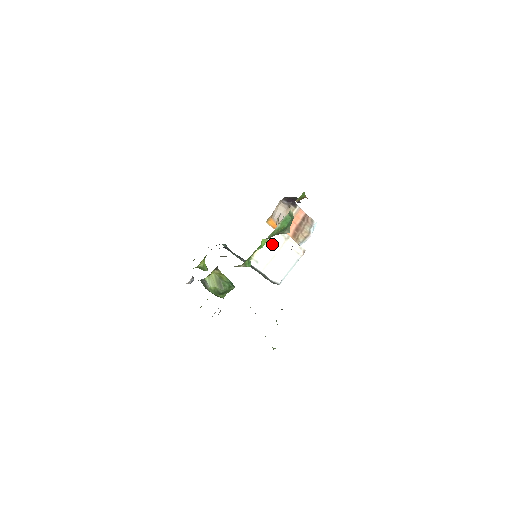
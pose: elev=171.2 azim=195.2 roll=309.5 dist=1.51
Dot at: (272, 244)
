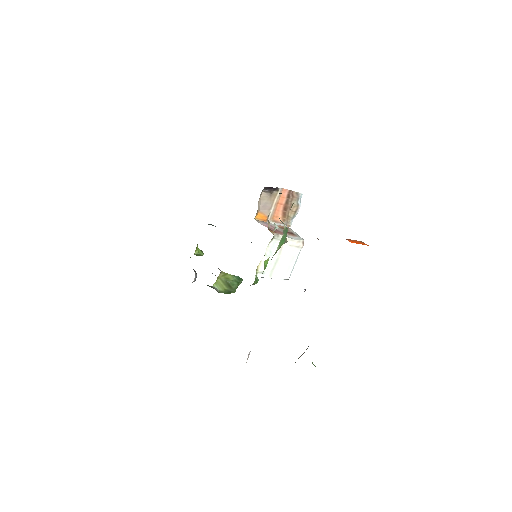
Dot at: (272, 251)
